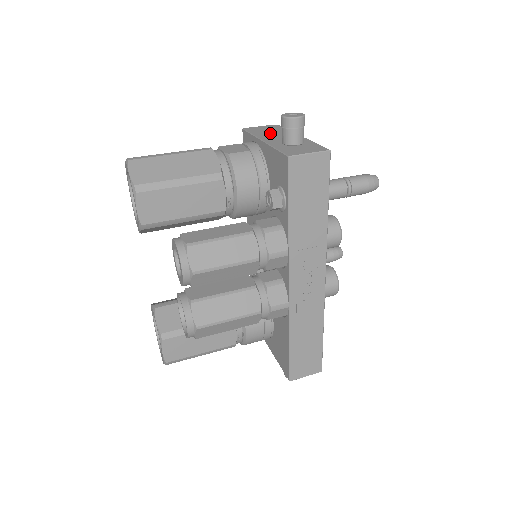
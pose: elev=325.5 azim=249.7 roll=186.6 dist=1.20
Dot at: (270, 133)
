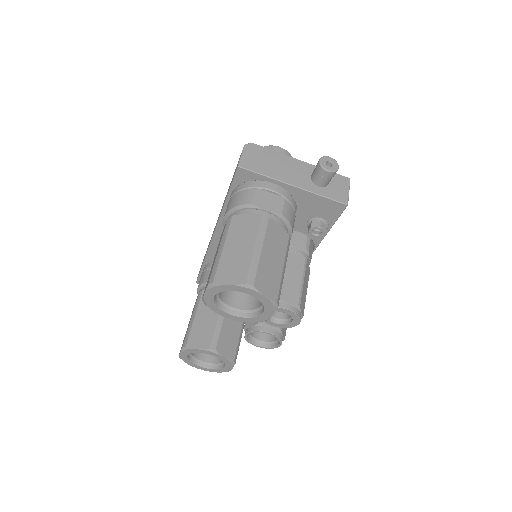
Dot at: (275, 167)
